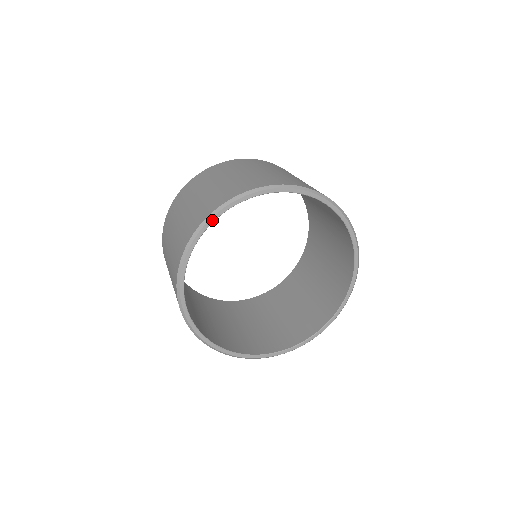
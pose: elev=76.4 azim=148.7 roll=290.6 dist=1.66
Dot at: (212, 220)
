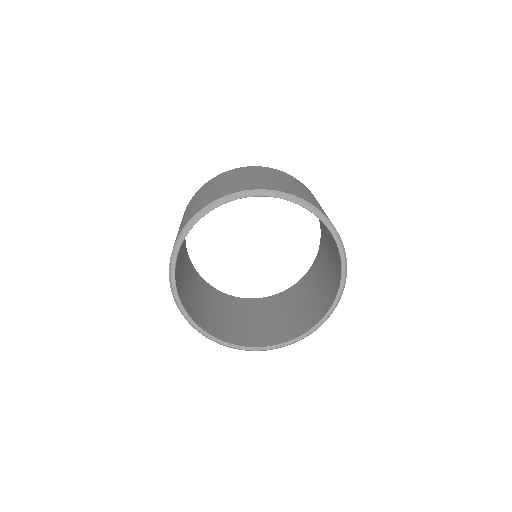
Dot at: (235, 198)
